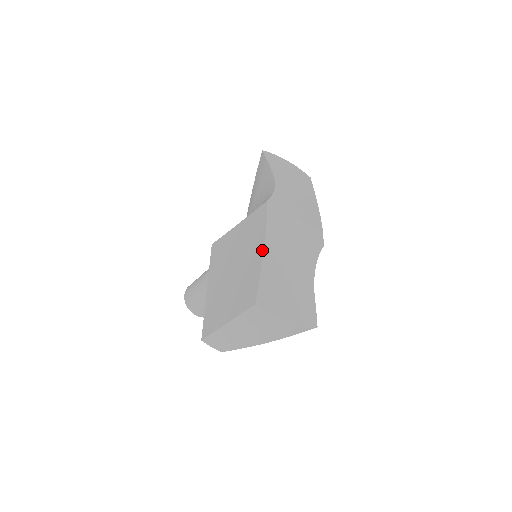
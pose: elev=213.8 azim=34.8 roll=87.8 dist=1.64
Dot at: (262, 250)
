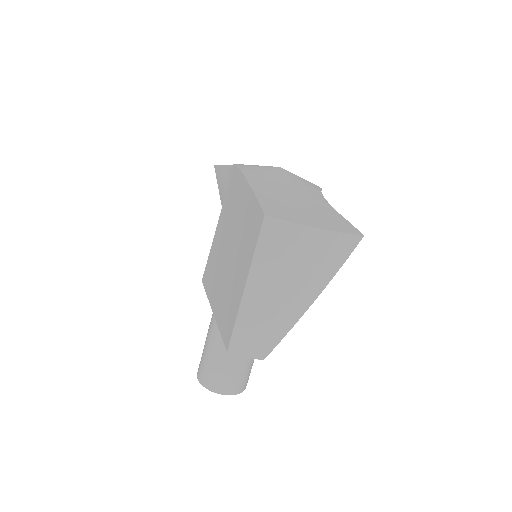
Dot at: (247, 185)
